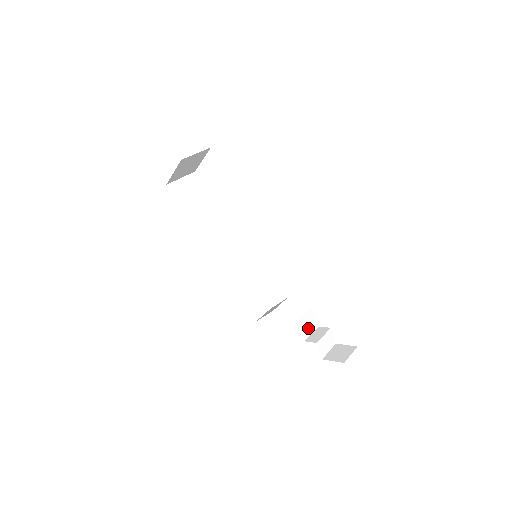
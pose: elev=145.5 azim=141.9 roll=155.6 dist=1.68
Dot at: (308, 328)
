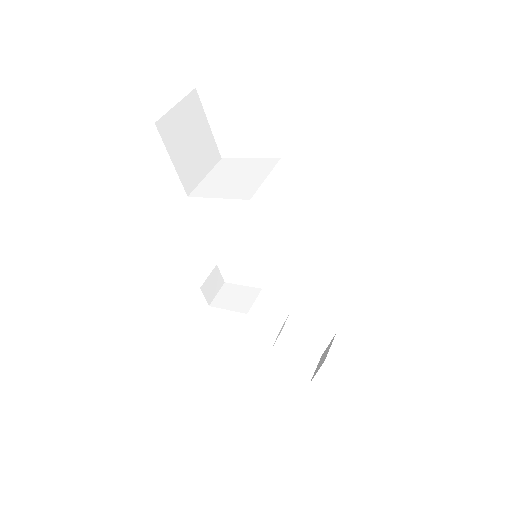
Dot at: occluded
